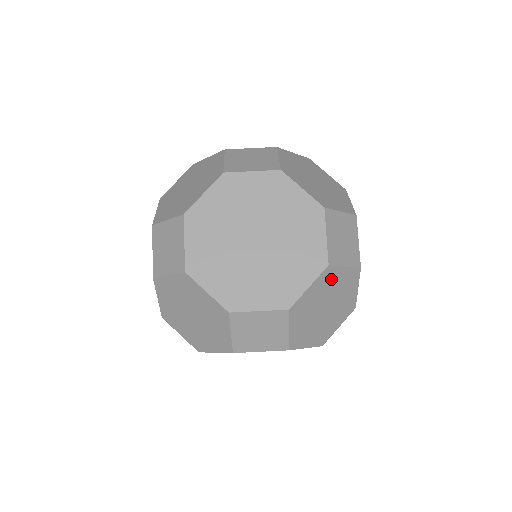
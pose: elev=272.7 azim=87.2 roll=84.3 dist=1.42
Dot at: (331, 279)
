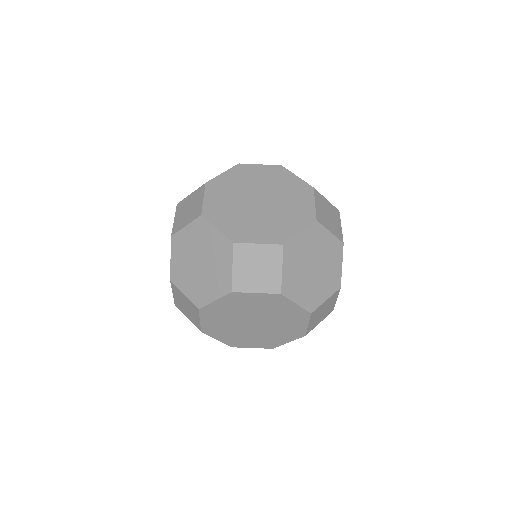
Dot at: occluded
